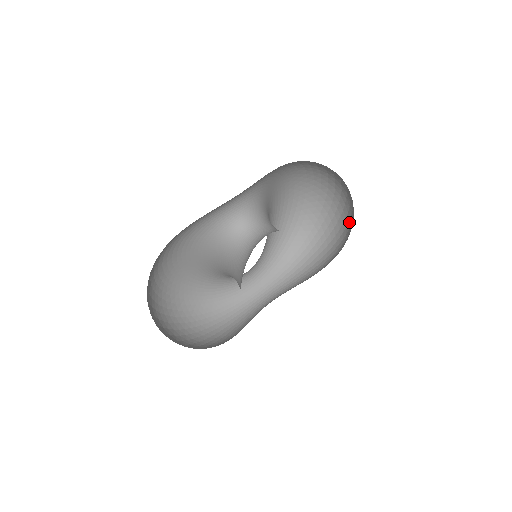
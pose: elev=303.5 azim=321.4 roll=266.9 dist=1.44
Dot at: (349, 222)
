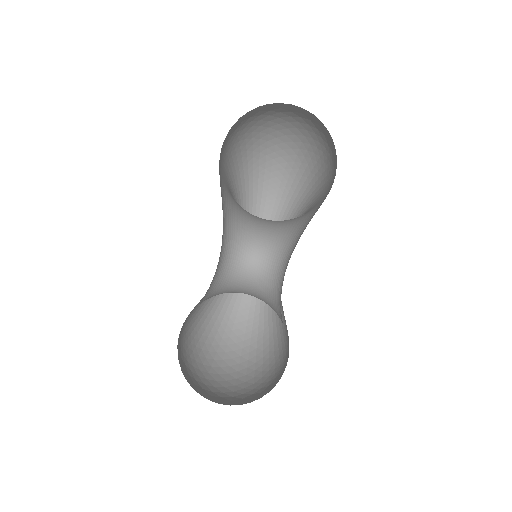
Dot at: (318, 131)
